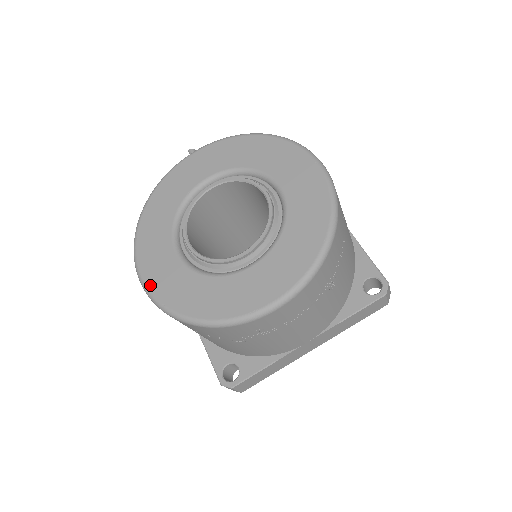
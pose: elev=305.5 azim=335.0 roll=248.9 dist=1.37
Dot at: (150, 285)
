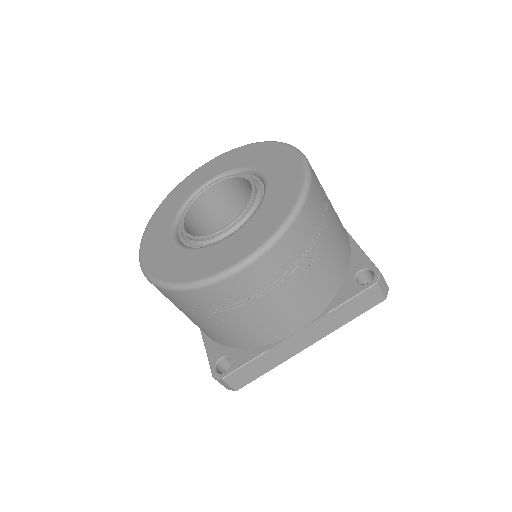
Dot at: (146, 264)
